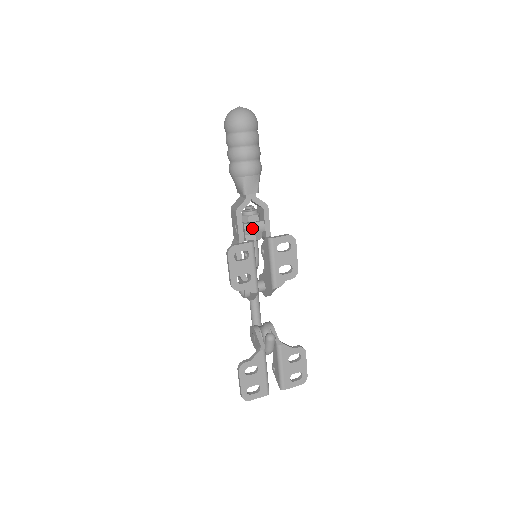
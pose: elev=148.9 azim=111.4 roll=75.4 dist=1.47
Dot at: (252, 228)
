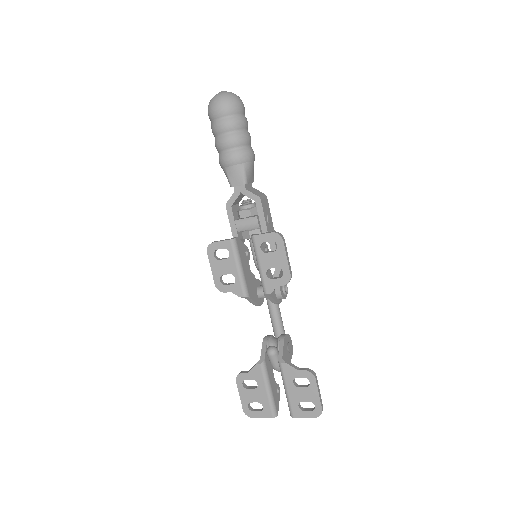
Dot at: (244, 224)
